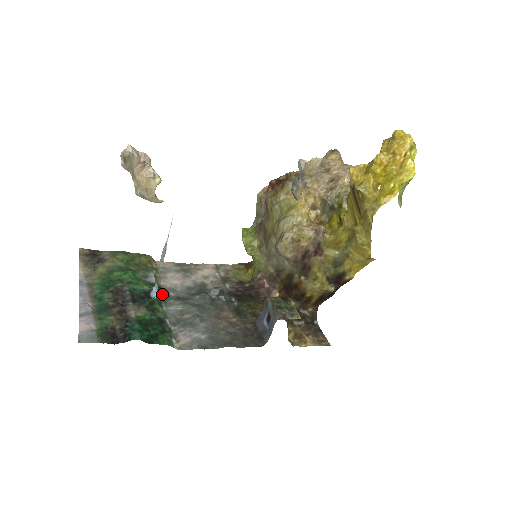
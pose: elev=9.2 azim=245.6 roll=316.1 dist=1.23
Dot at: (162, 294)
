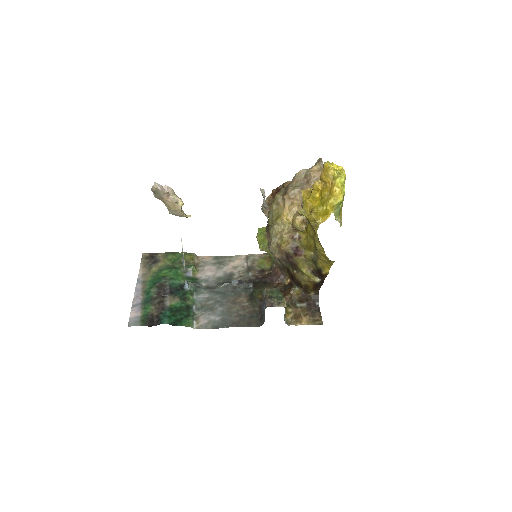
Dot at: (195, 285)
